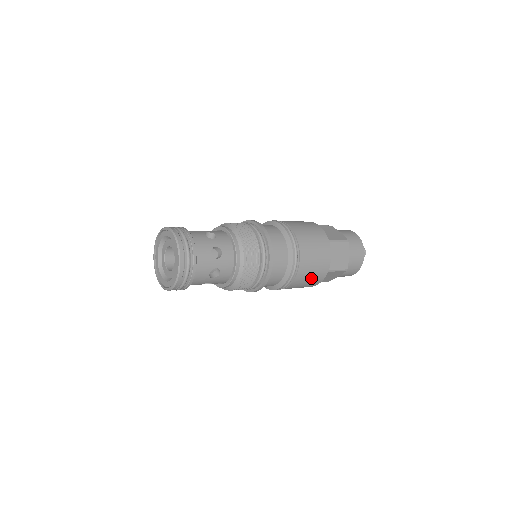
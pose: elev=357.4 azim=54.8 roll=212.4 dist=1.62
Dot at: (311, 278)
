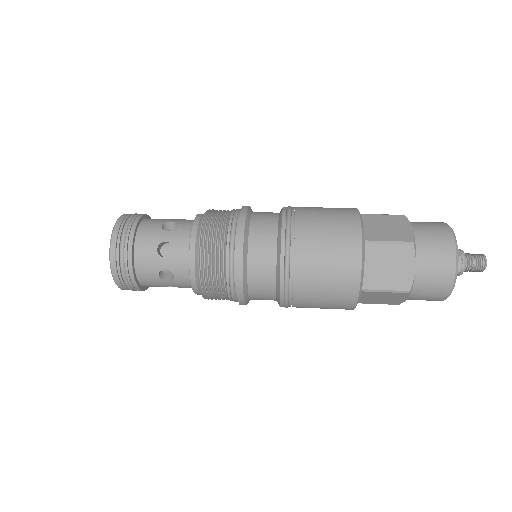
Dot at: (328, 298)
